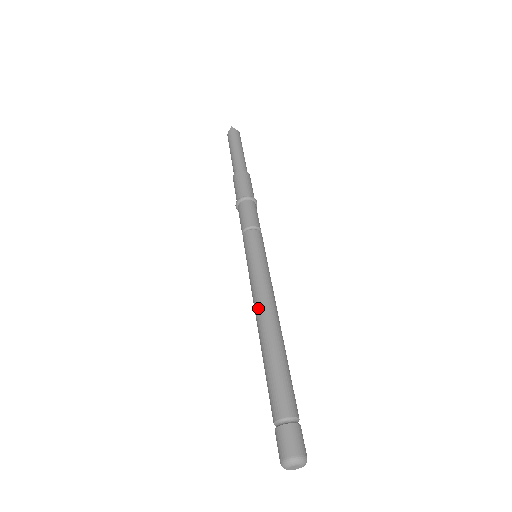
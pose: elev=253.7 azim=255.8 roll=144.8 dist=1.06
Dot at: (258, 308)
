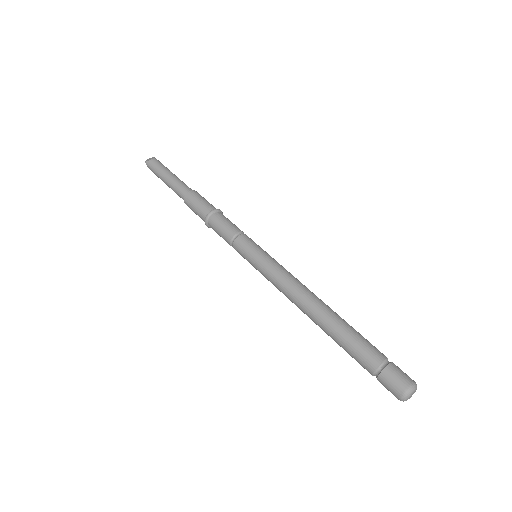
Dot at: (292, 302)
